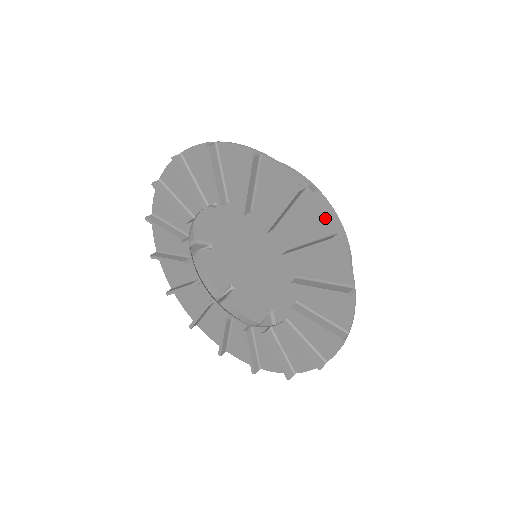
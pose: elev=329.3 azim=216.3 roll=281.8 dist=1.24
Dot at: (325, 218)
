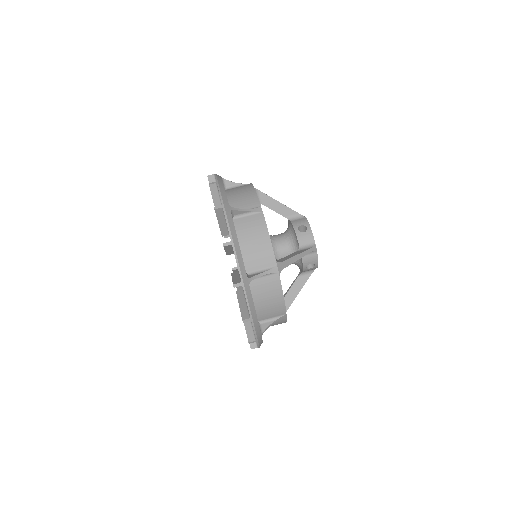
Dot at: occluded
